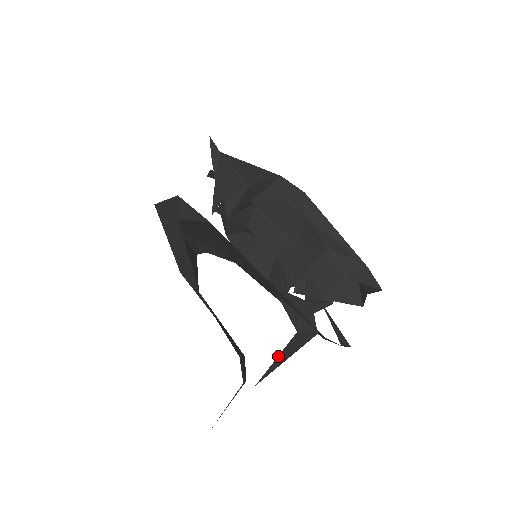
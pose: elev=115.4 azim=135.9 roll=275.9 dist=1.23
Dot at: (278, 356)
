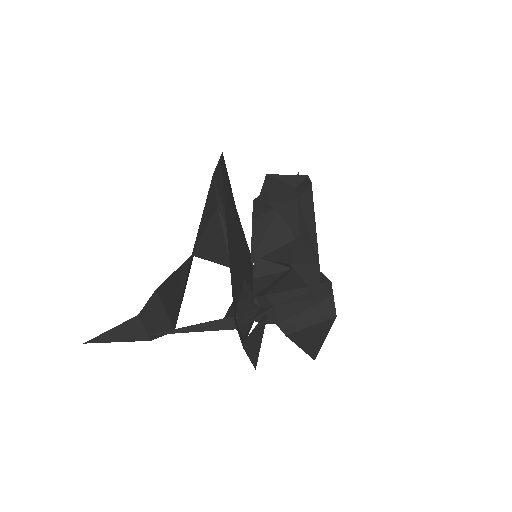
Dot at: occluded
